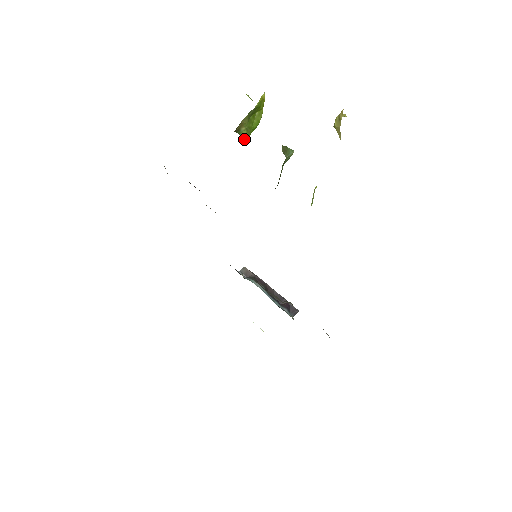
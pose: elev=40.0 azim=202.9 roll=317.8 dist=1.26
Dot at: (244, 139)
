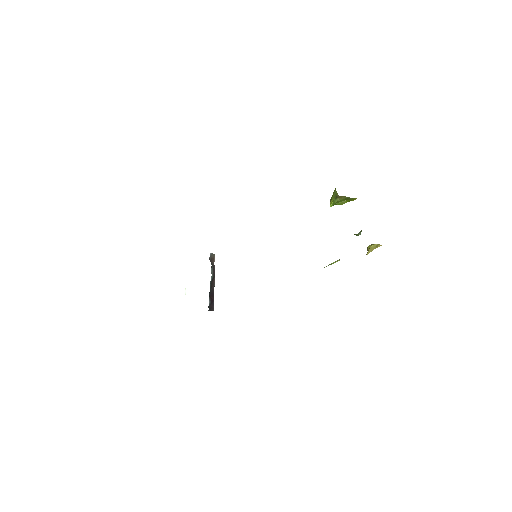
Dot at: (332, 203)
